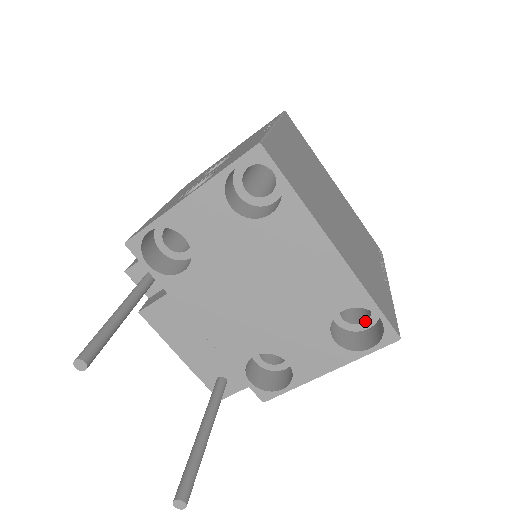
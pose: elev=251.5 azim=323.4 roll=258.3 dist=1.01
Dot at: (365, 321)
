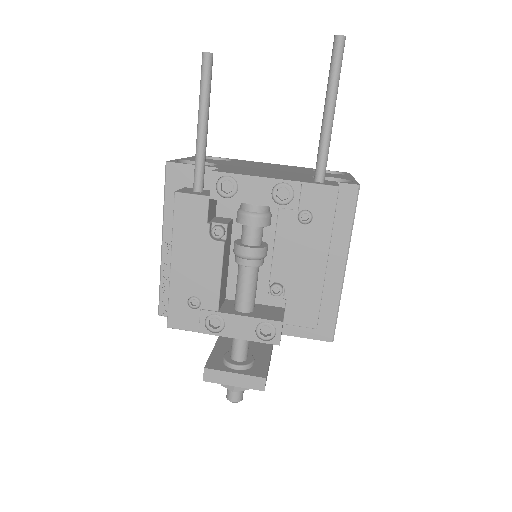
Dot at: occluded
